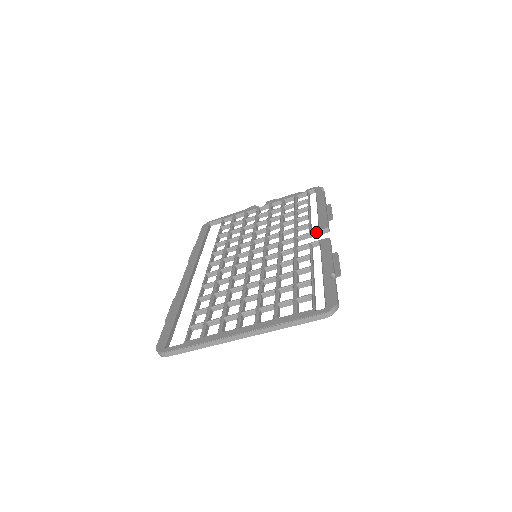
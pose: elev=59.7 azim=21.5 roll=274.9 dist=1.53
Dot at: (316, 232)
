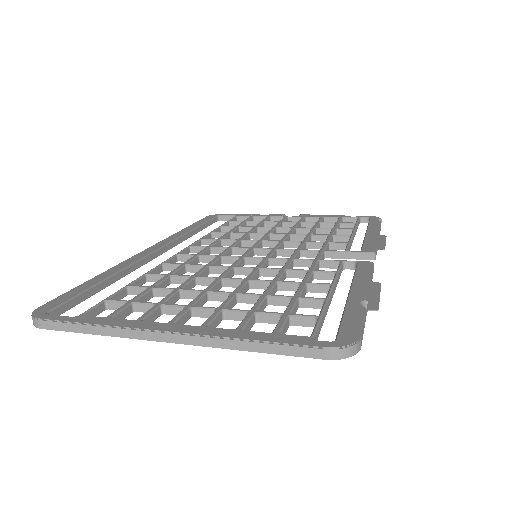
Dot at: (355, 253)
